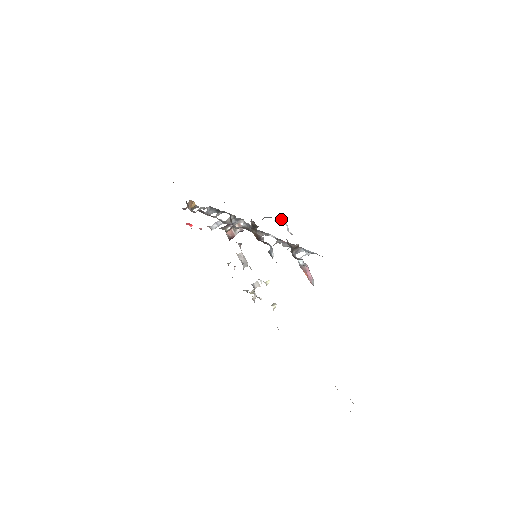
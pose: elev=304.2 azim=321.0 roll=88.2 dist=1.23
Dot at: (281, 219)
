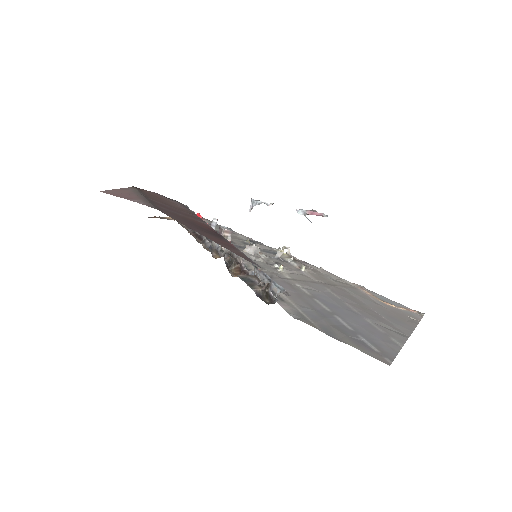
Dot at: (254, 204)
